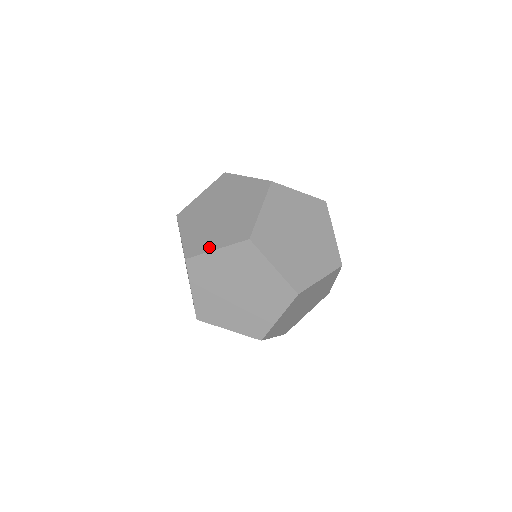
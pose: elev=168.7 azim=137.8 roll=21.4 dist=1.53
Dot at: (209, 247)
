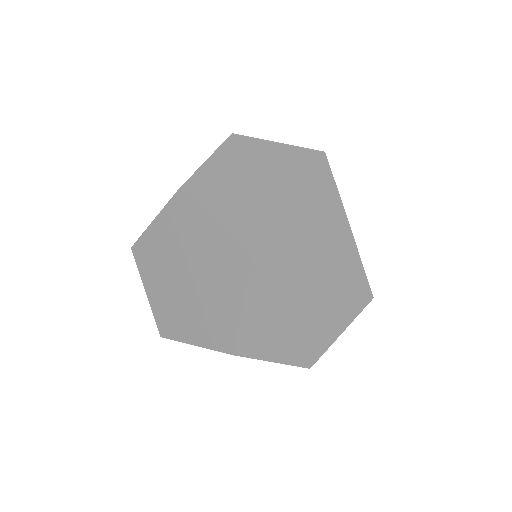
Dot at: occluded
